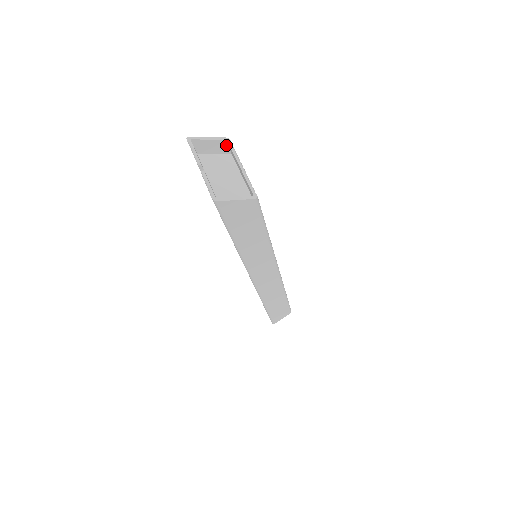
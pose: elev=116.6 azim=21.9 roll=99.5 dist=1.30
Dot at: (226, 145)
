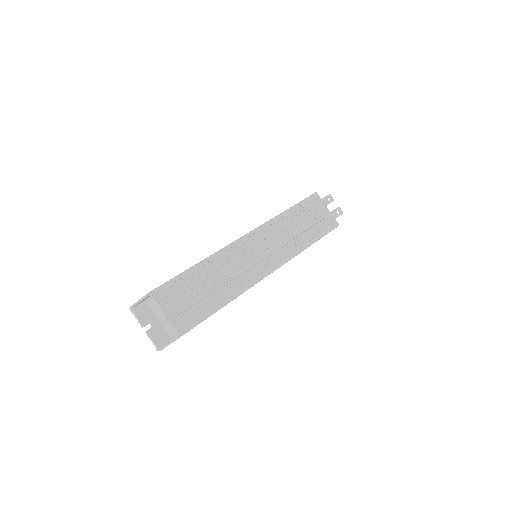
Dot at: (153, 293)
